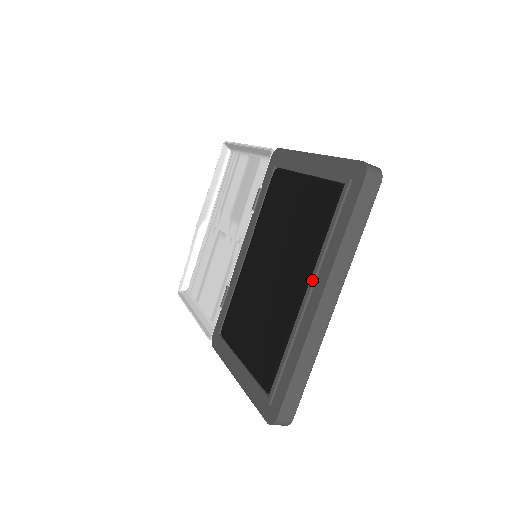
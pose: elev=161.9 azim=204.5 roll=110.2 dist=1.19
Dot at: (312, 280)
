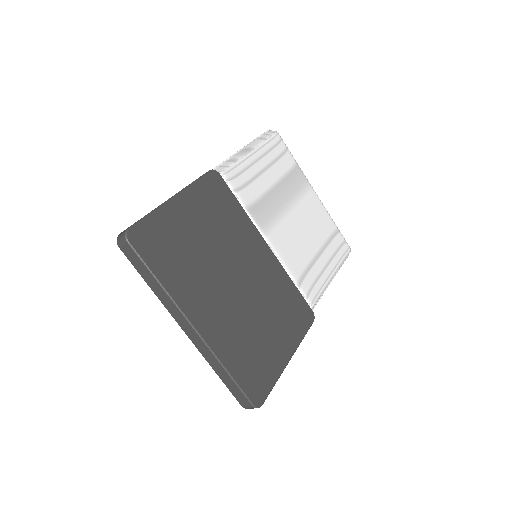
Dot at: occluded
